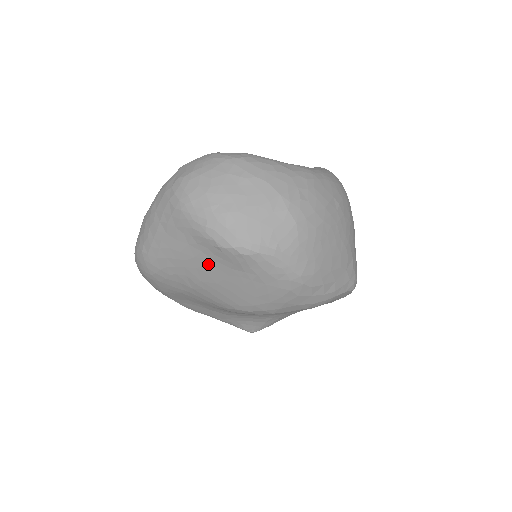
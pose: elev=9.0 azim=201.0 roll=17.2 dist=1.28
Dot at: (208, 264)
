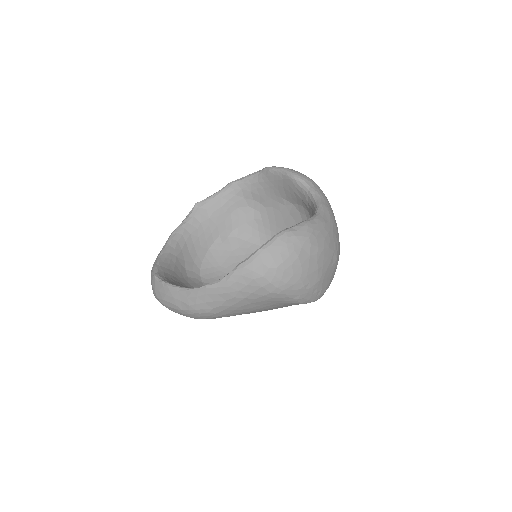
Dot at: occluded
